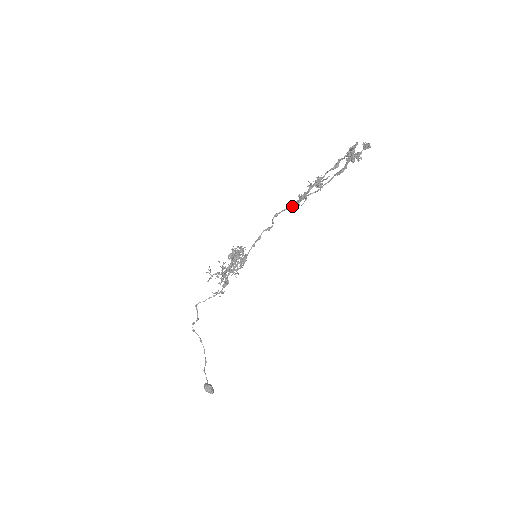
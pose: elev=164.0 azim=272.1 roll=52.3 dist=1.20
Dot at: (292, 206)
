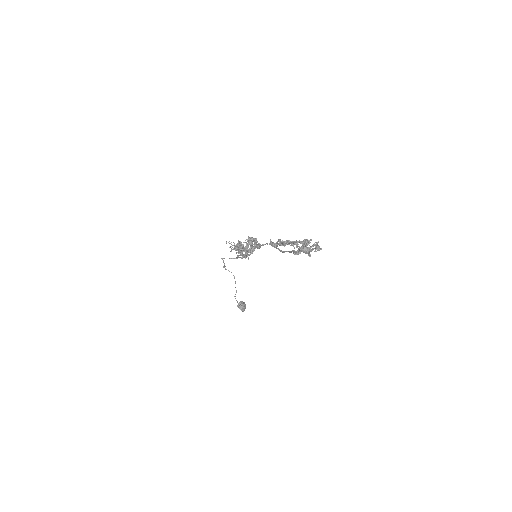
Dot at: (272, 244)
